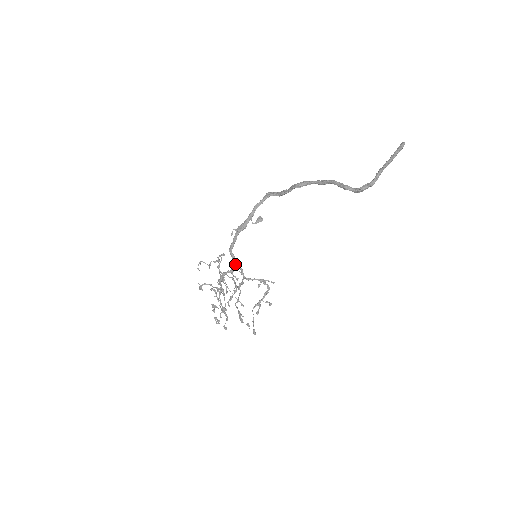
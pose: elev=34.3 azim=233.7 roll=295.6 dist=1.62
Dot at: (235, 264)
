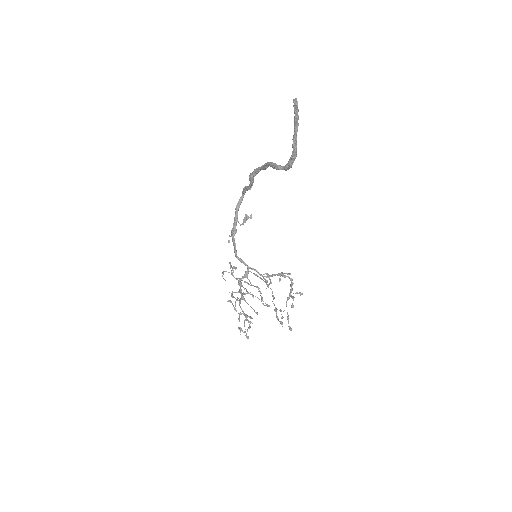
Dot at: (247, 267)
